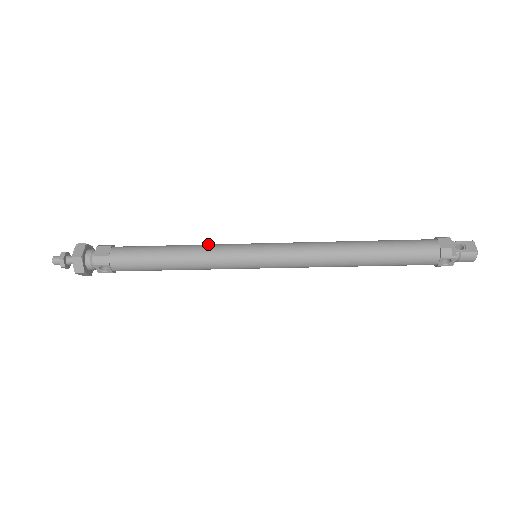
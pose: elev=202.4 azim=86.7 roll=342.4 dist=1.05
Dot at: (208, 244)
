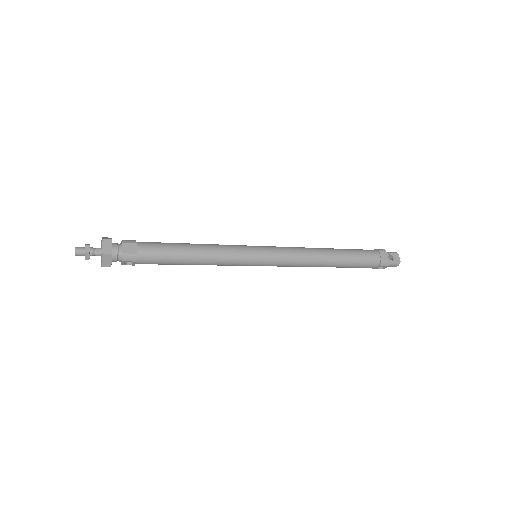
Dot at: (220, 245)
